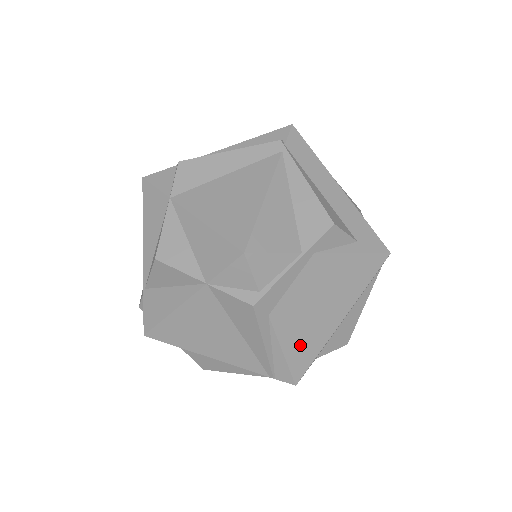
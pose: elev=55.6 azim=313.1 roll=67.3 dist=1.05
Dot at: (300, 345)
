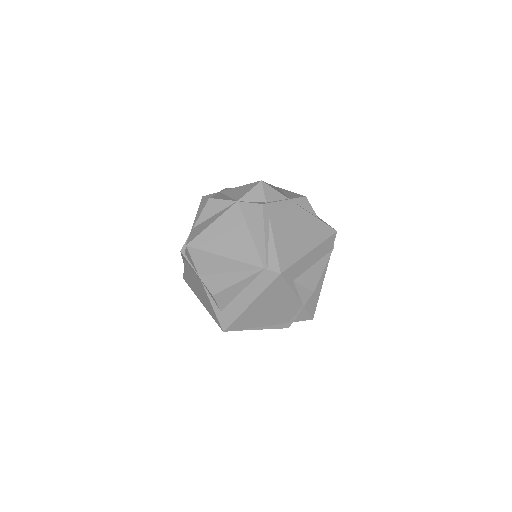
Dot at: (285, 248)
